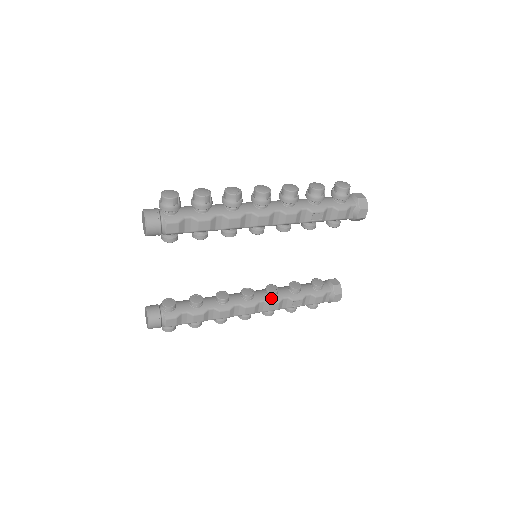
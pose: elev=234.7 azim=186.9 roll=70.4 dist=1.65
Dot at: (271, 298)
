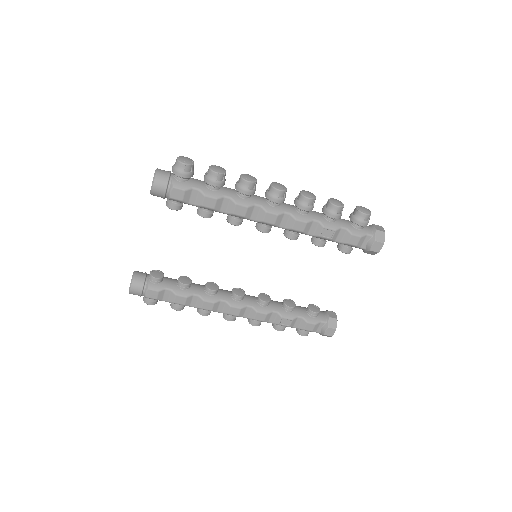
Dot at: (260, 306)
